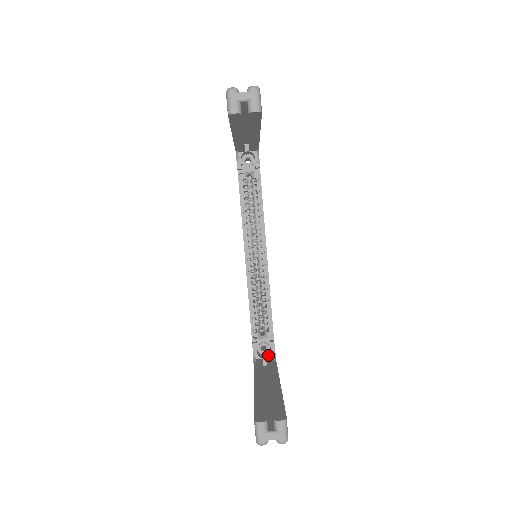
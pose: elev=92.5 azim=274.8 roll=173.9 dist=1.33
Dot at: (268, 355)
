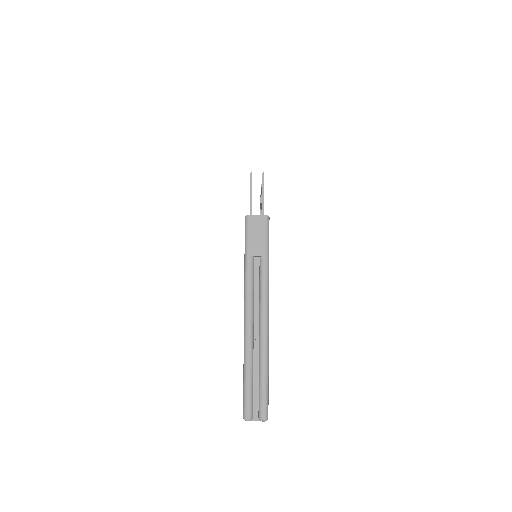
Dot at: occluded
